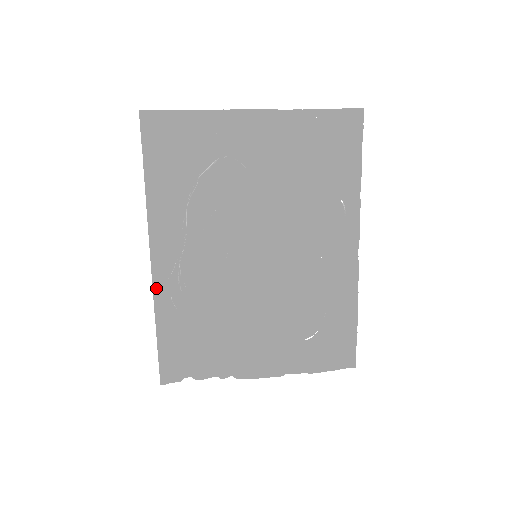
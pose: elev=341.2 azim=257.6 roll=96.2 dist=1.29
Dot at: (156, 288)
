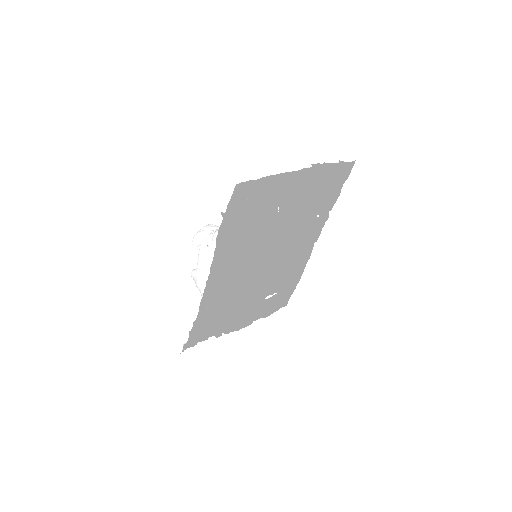
Dot at: (202, 302)
